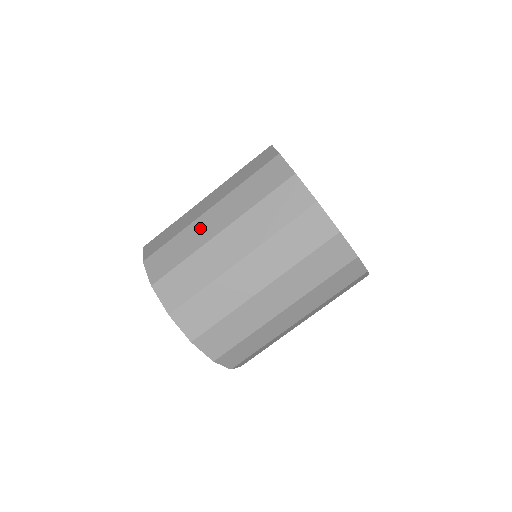
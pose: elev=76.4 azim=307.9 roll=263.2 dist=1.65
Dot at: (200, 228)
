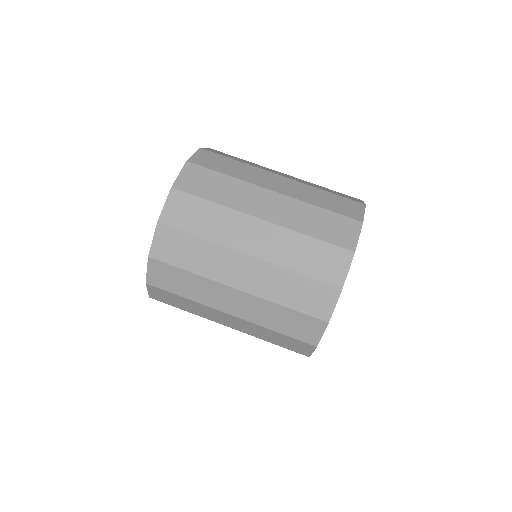
Dot at: occluded
